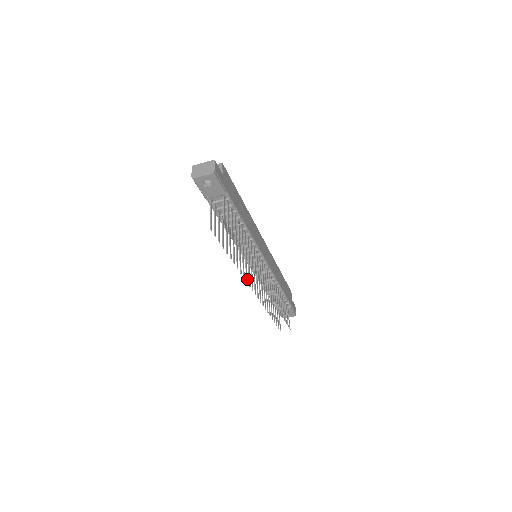
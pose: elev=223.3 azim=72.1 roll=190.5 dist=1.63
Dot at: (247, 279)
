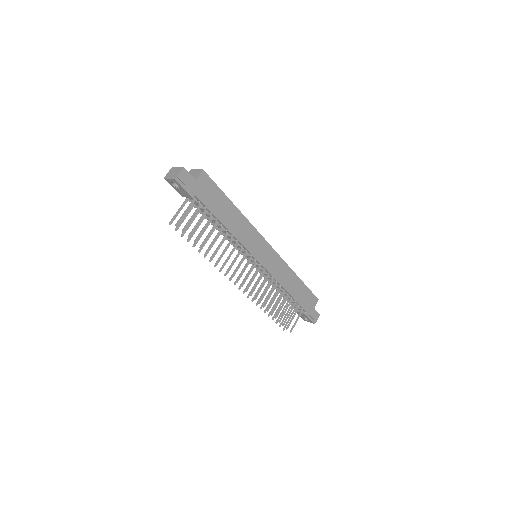
Dot at: occluded
